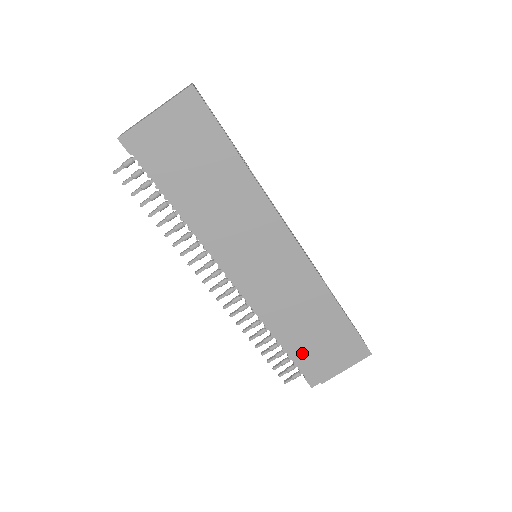
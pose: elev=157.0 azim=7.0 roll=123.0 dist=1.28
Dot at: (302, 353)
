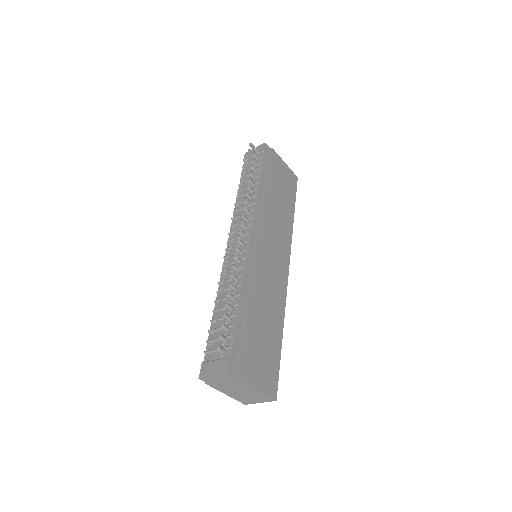
Dot at: (246, 332)
